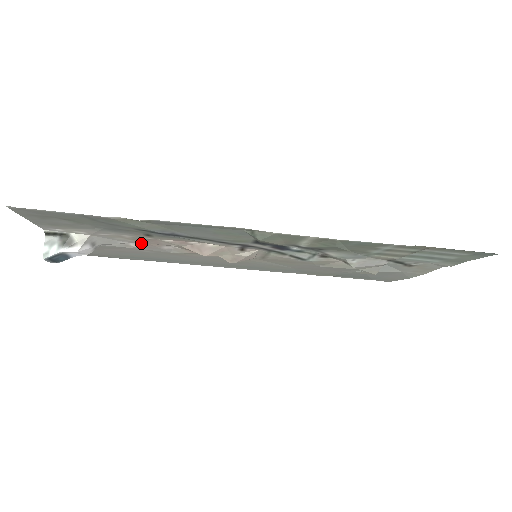
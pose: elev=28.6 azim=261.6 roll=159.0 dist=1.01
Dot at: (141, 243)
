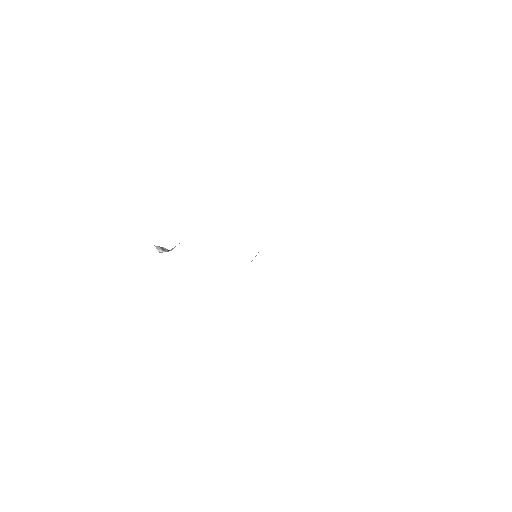
Dot at: occluded
